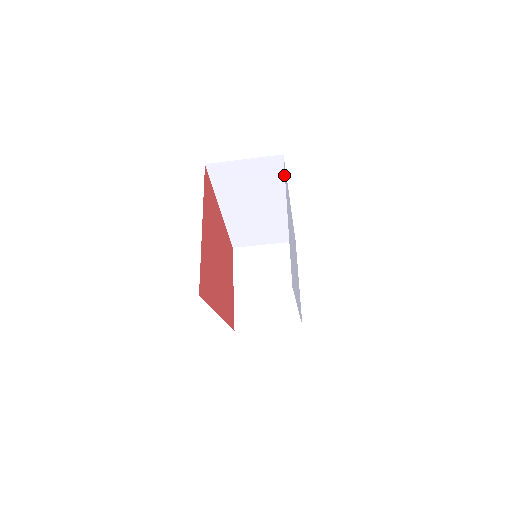
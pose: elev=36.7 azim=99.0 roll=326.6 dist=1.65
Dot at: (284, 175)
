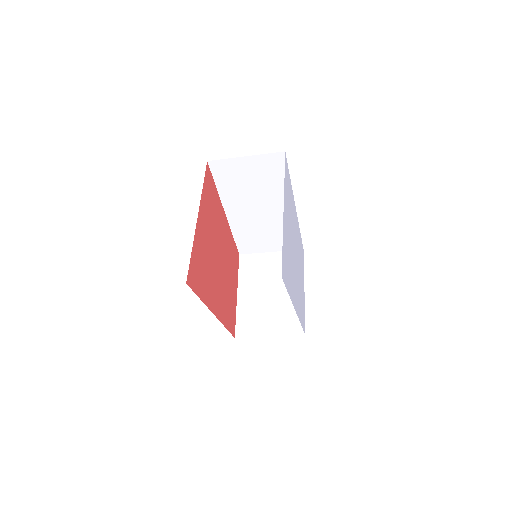
Dot at: occluded
